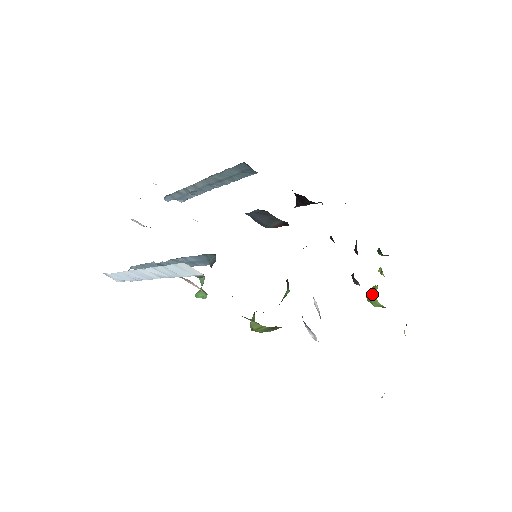
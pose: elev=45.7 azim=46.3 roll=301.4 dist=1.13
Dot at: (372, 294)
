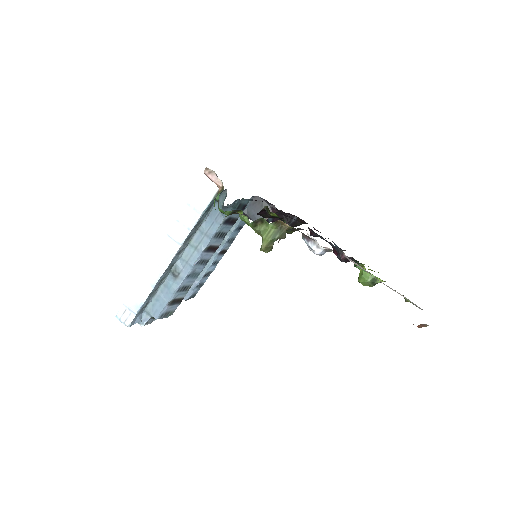
Dot at: (361, 271)
